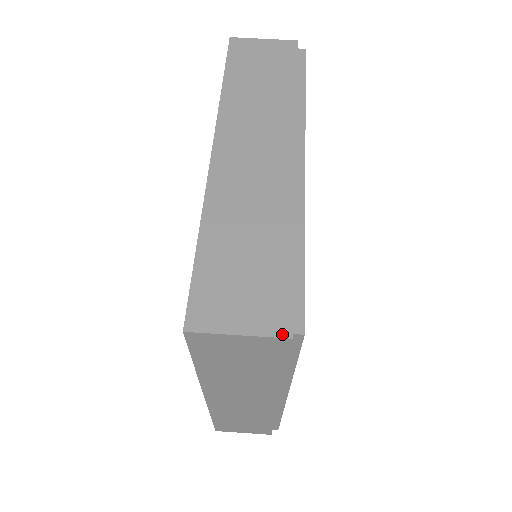
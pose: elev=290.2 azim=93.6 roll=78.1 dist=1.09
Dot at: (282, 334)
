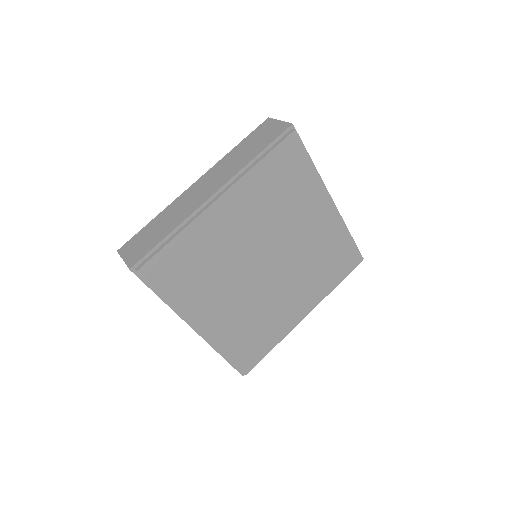
Dot at: (129, 266)
